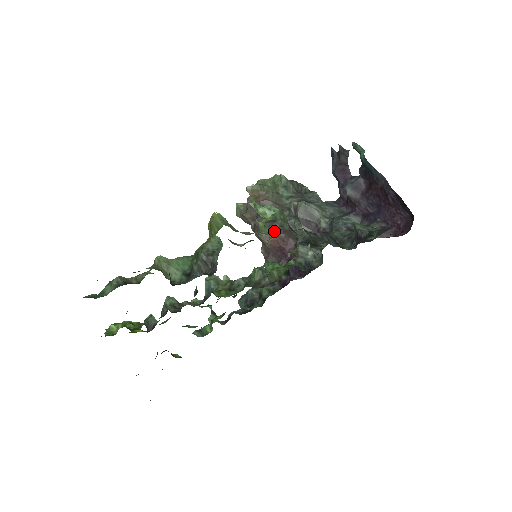
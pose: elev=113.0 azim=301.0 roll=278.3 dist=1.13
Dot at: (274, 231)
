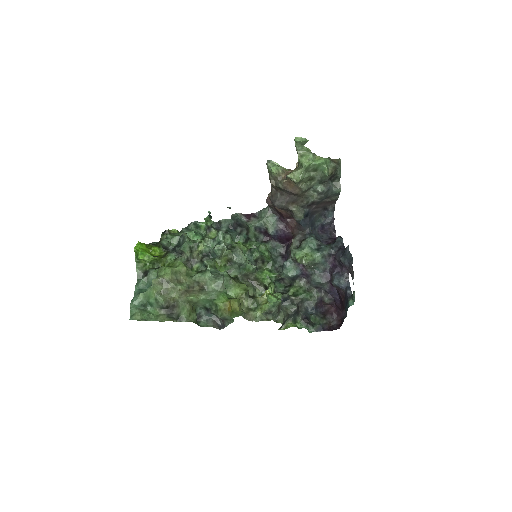
Dot at: (267, 315)
